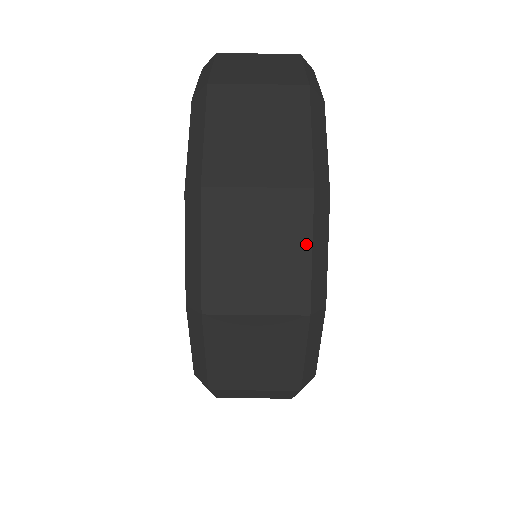
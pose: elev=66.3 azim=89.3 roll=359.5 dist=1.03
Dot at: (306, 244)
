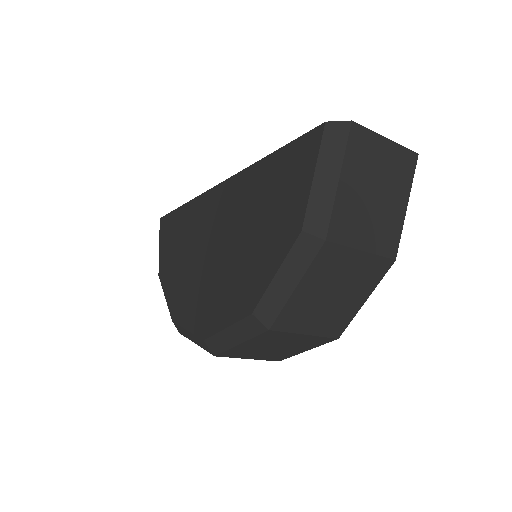
Dot at: (307, 349)
